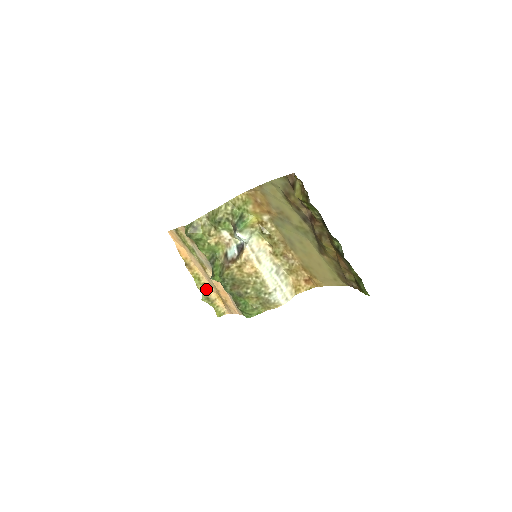
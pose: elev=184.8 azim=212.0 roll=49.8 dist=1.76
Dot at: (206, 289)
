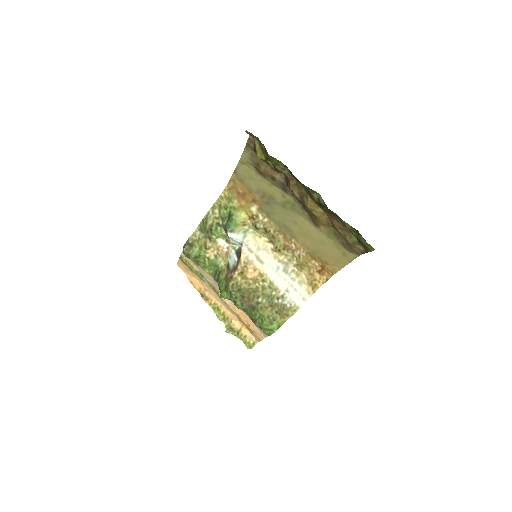
Dot at: (228, 319)
